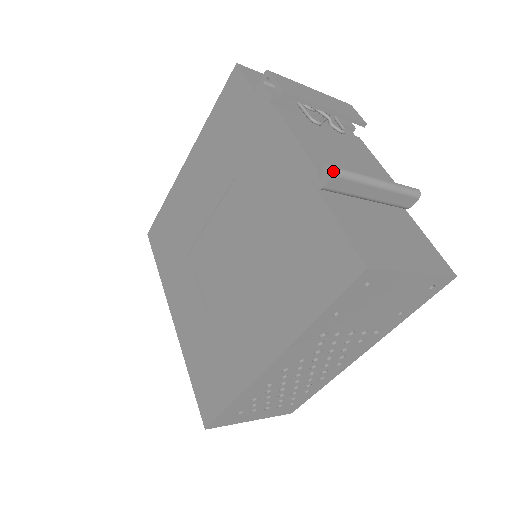
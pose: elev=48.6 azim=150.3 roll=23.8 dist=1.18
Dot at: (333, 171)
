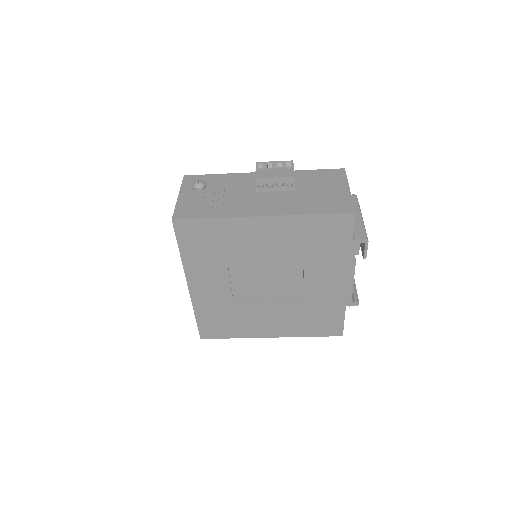
Dot at: occluded
